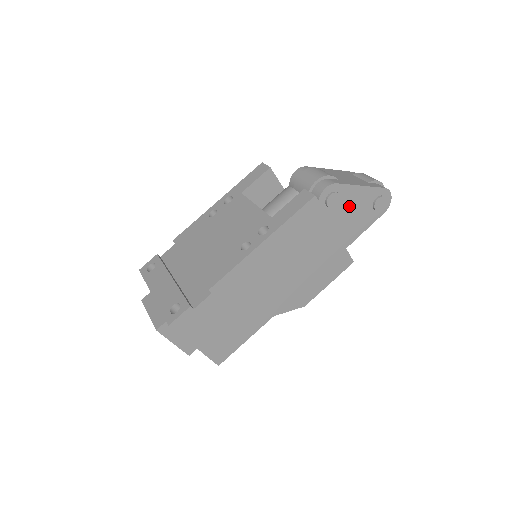
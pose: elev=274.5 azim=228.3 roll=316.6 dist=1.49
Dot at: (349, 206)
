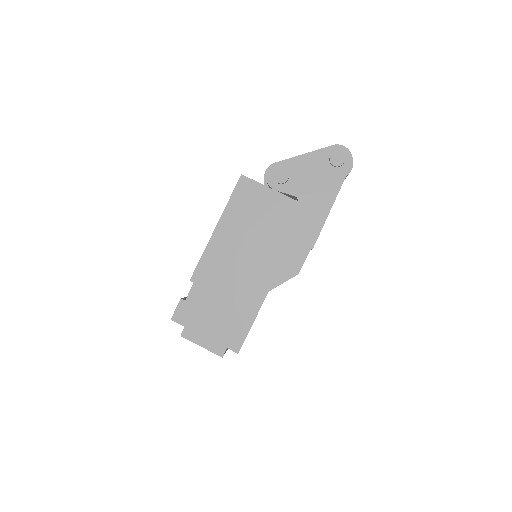
Dot at: (304, 175)
